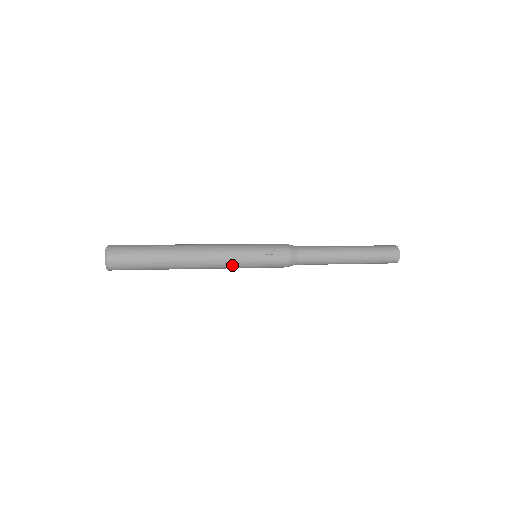
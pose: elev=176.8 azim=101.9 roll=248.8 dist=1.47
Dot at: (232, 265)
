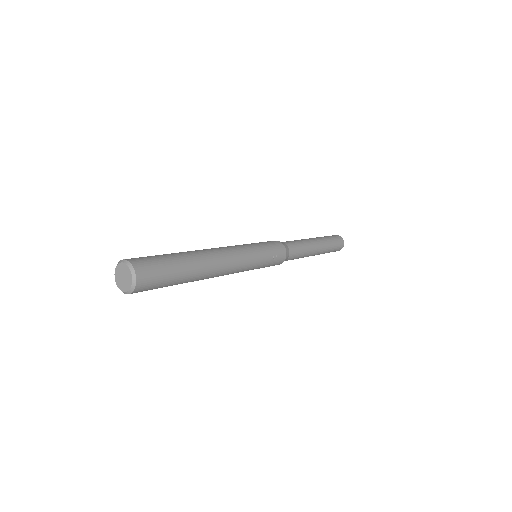
Dot at: (241, 271)
